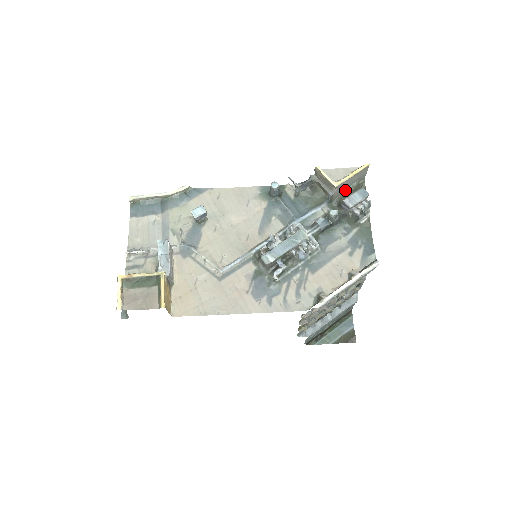
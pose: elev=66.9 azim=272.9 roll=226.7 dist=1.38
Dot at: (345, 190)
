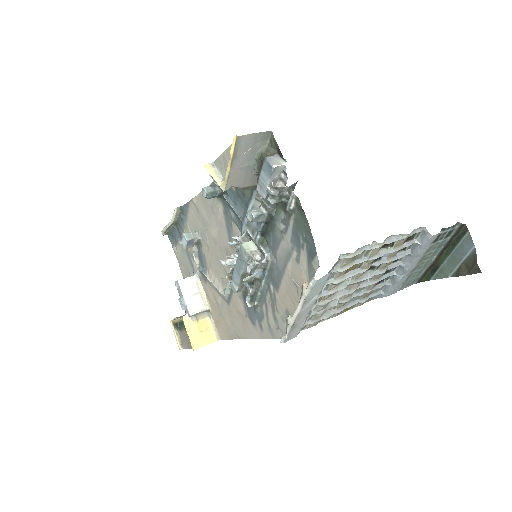
Dot at: (254, 169)
